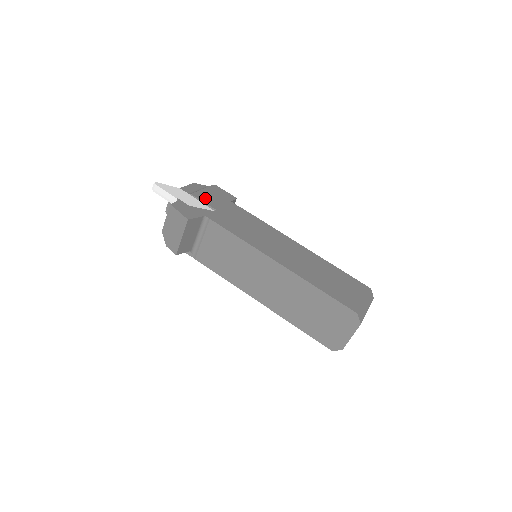
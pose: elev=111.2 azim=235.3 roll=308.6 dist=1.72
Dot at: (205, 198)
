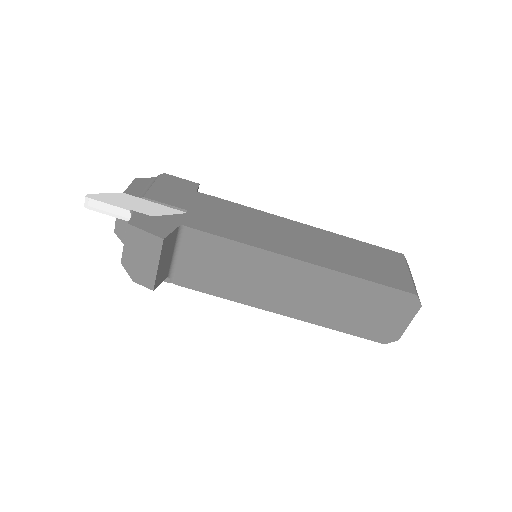
Dot at: (164, 197)
